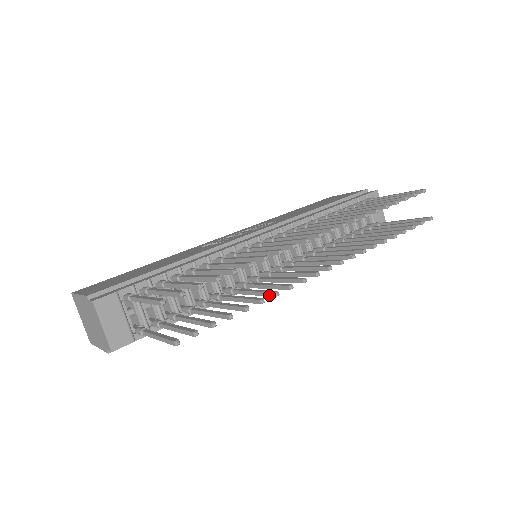
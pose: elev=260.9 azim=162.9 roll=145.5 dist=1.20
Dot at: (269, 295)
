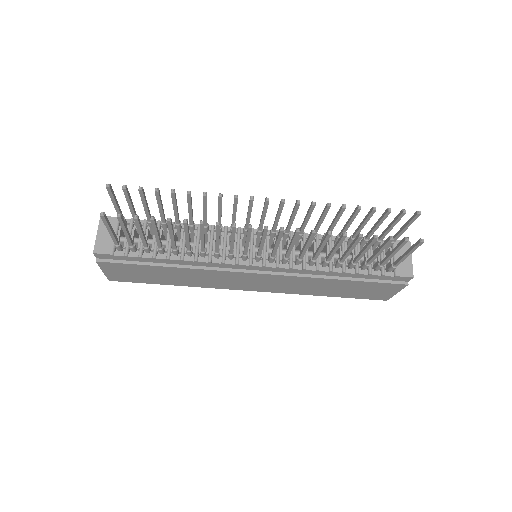
Dot at: (200, 227)
